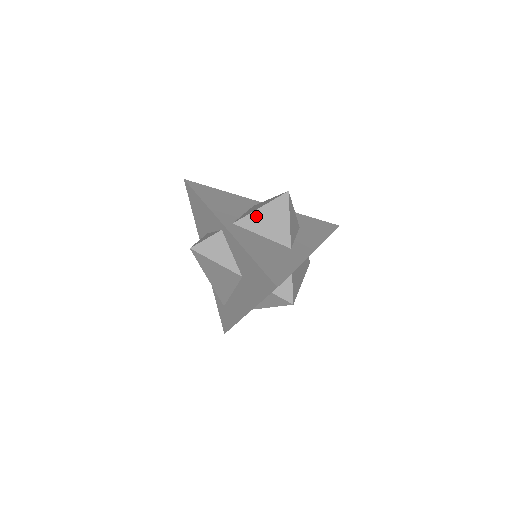
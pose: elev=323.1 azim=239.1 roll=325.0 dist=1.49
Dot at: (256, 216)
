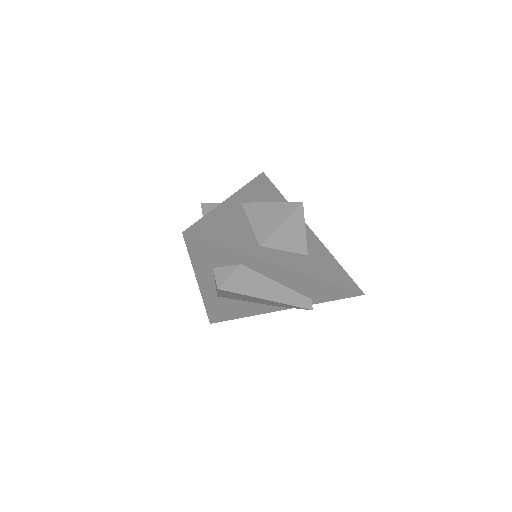
Dot at: (261, 207)
